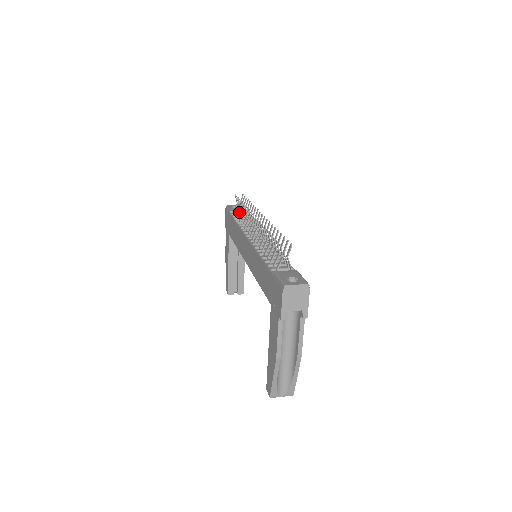
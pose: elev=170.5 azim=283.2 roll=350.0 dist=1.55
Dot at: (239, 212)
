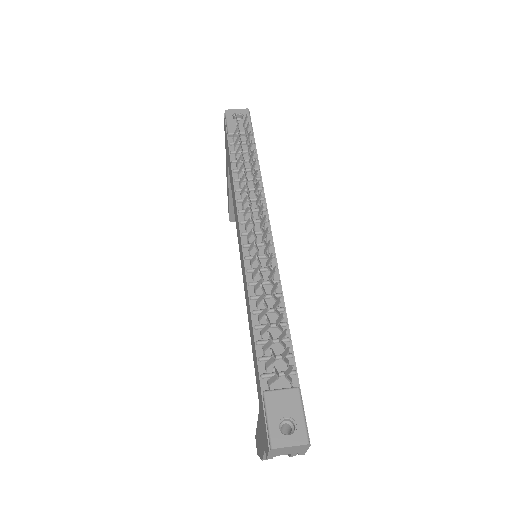
Dot at: (242, 134)
